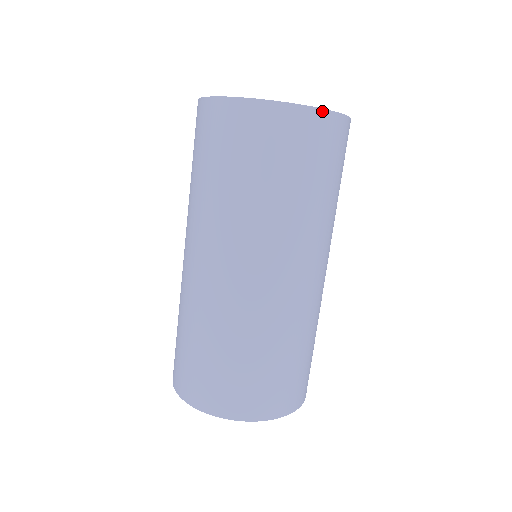
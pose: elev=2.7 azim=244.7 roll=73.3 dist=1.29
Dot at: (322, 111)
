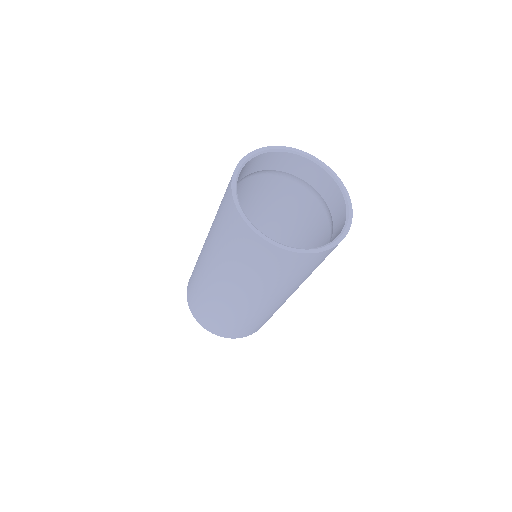
Dot at: (330, 249)
